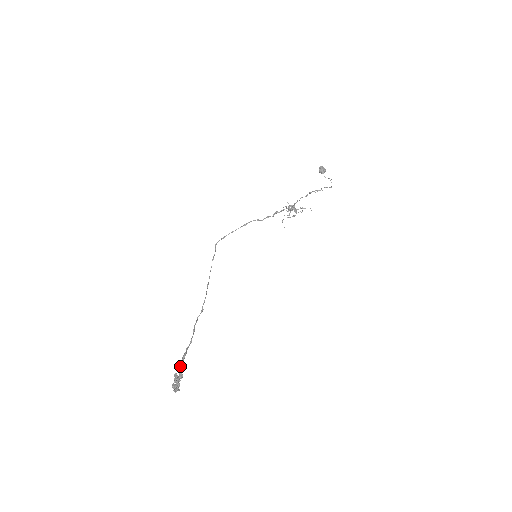
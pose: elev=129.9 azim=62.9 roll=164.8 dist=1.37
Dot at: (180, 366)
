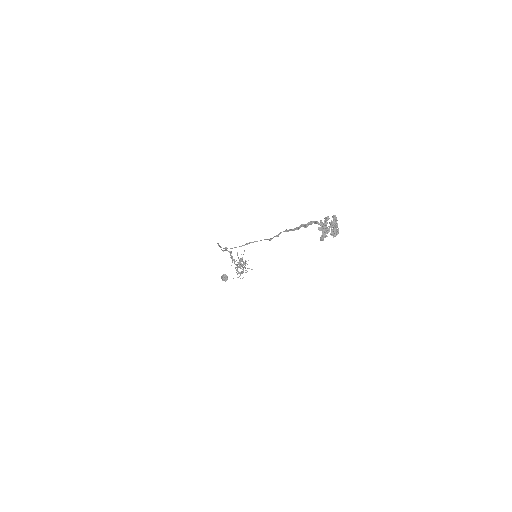
Dot at: (316, 221)
